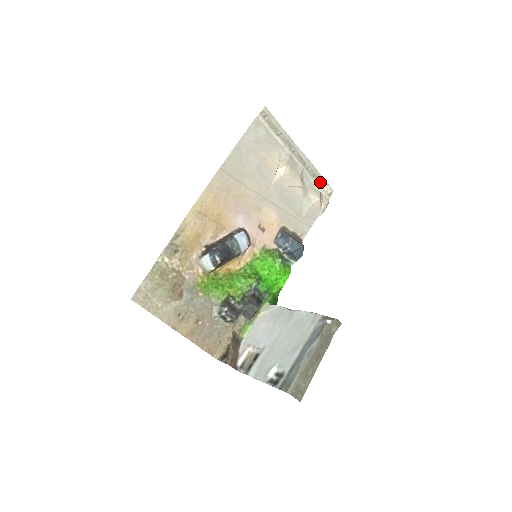
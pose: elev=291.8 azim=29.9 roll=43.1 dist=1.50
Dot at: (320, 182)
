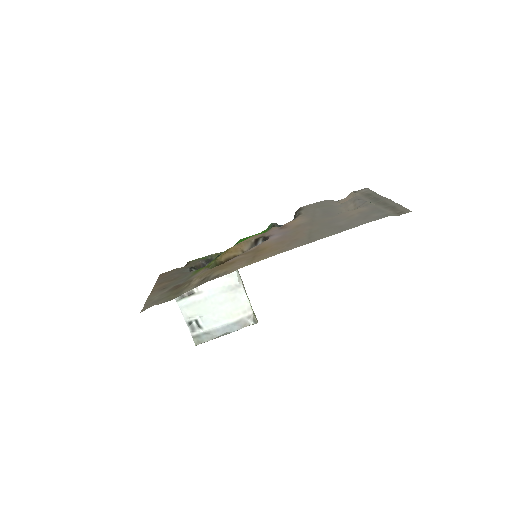
Dot at: (366, 192)
